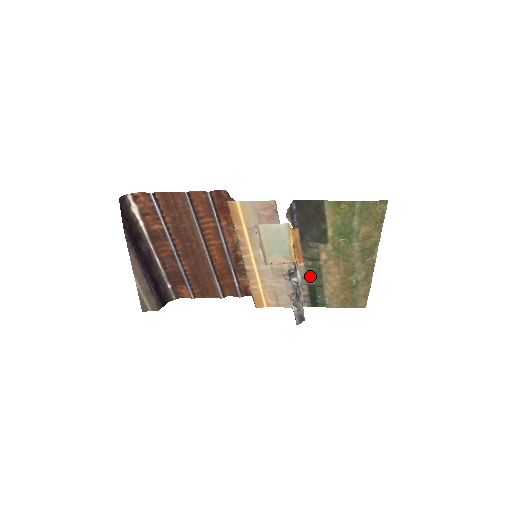
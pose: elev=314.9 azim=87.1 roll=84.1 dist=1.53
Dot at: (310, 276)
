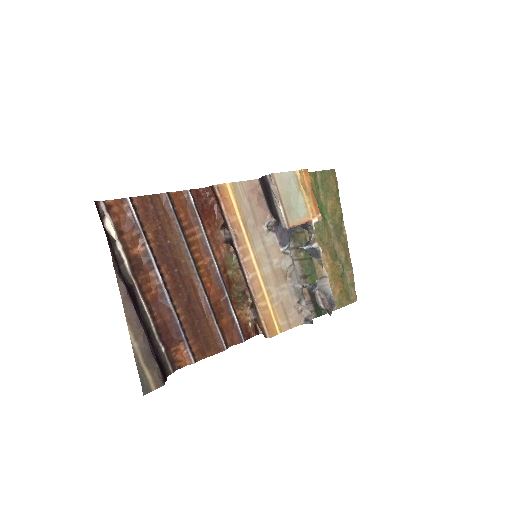
Dot at: (305, 273)
